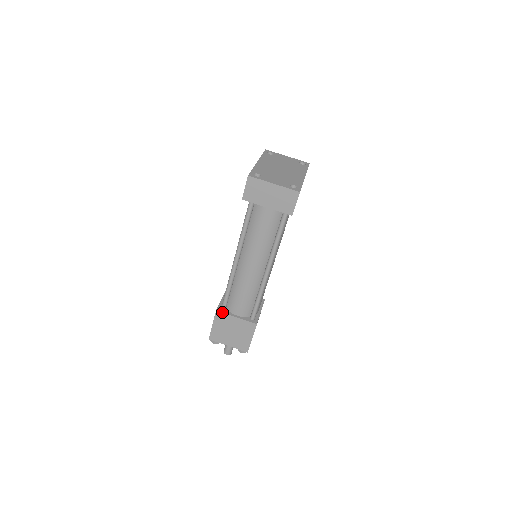
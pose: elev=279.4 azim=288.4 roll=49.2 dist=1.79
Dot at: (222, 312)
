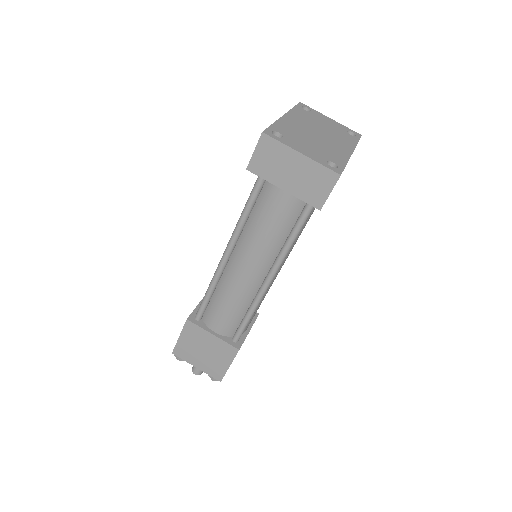
Dot at: (194, 323)
